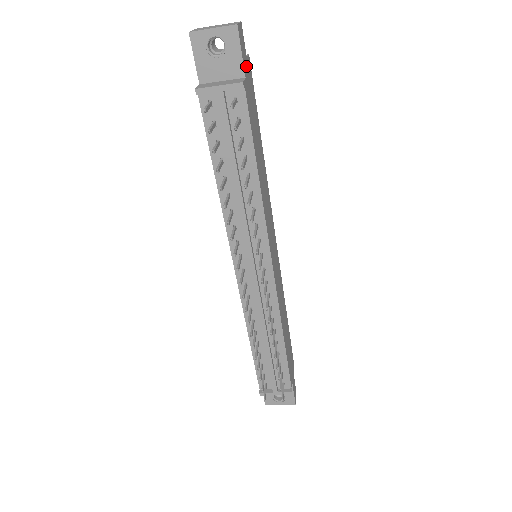
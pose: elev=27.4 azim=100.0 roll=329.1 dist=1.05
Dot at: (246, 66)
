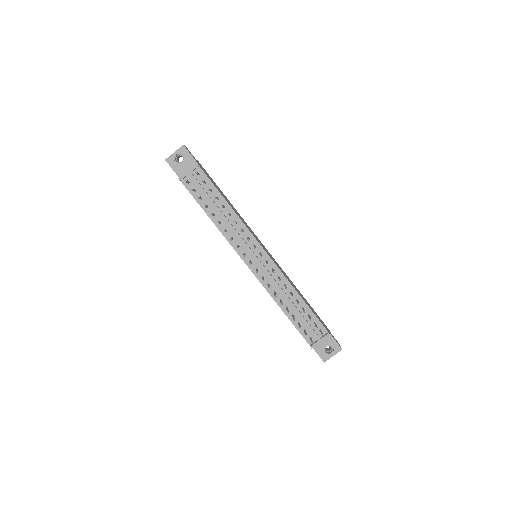
Dot at: occluded
